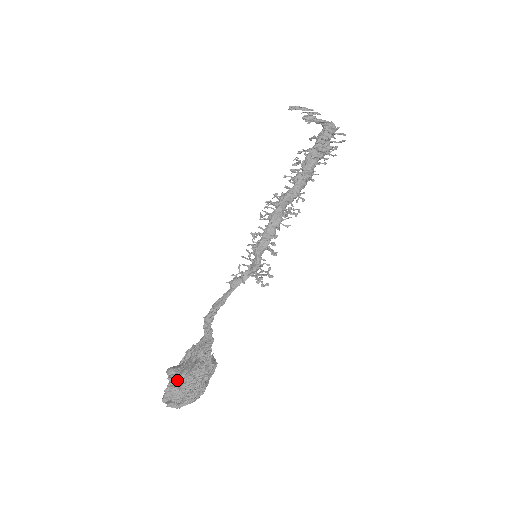
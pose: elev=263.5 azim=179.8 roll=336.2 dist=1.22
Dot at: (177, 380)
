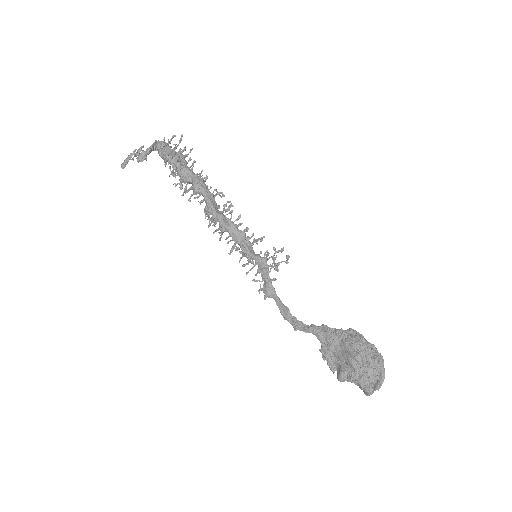
Dot at: (356, 370)
